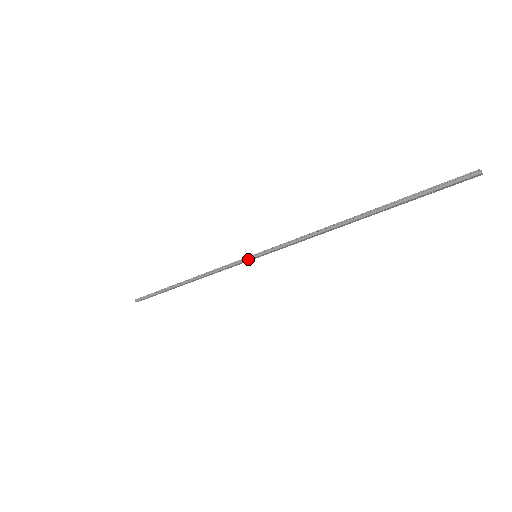
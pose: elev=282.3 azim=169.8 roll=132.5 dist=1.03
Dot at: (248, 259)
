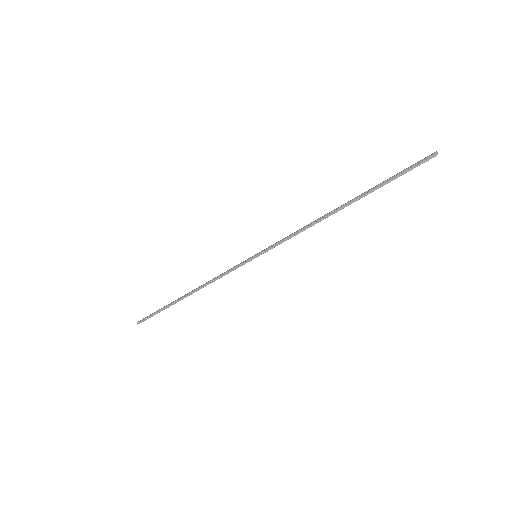
Dot at: occluded
